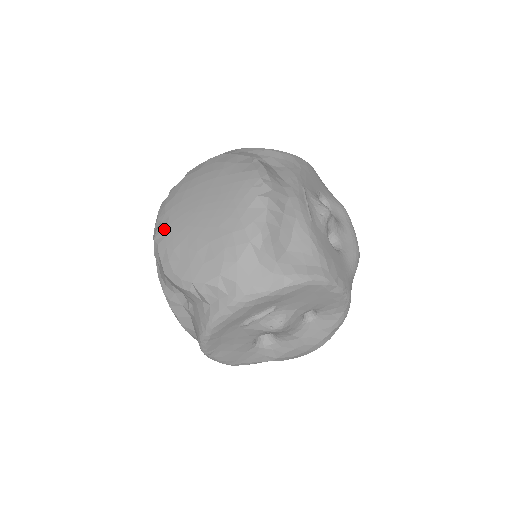
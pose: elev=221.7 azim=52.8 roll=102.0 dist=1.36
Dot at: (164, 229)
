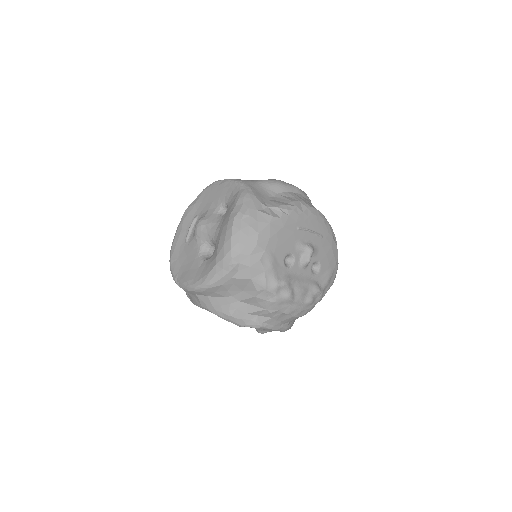
Dot at: occluded
